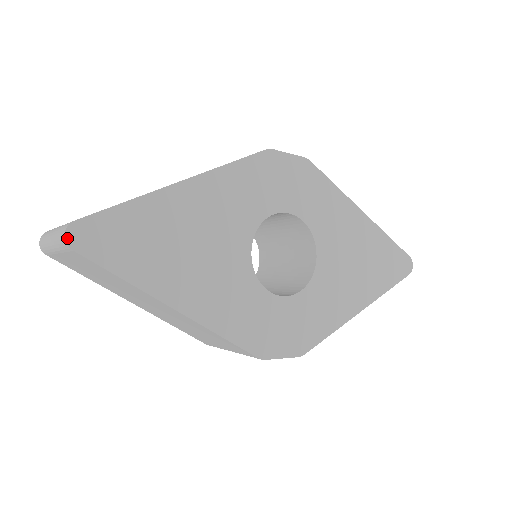
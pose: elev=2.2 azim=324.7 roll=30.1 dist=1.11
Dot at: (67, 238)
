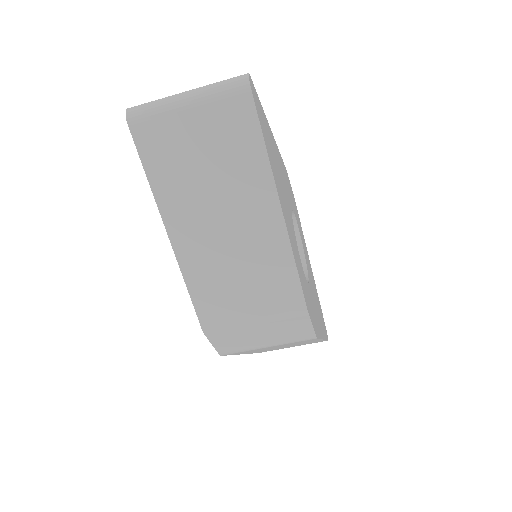
Dot at: (249, 79)
